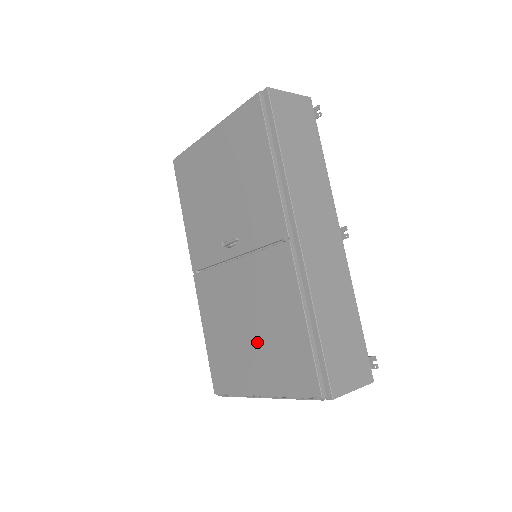
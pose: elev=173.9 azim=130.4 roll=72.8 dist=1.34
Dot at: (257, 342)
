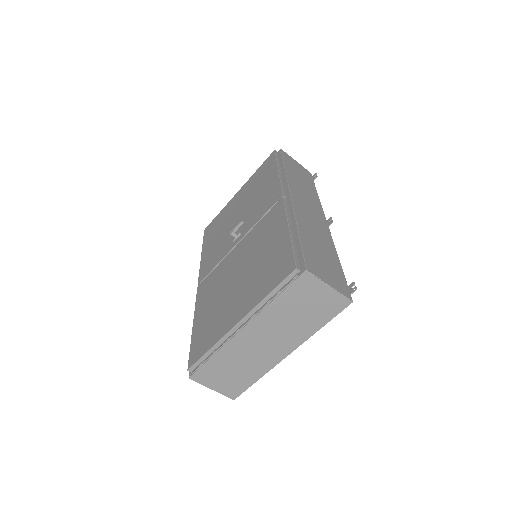
Dot at: (244, 282)
